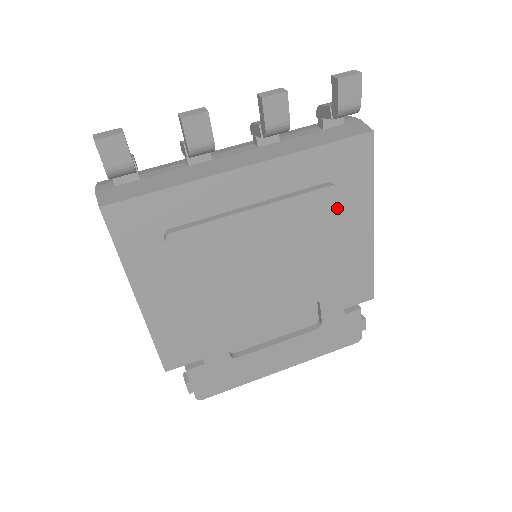
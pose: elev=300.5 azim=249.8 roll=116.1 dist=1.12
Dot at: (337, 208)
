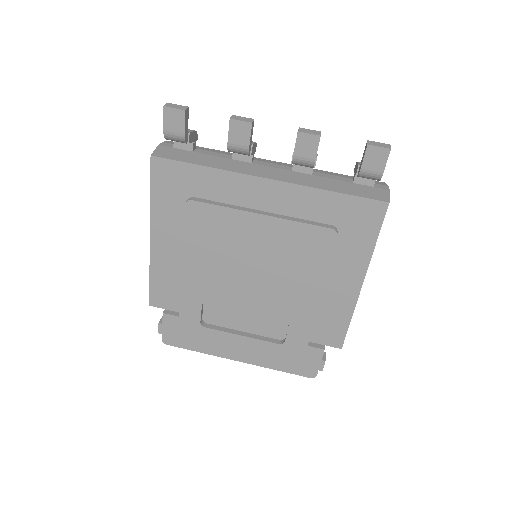
Dot at: (332, 250)
